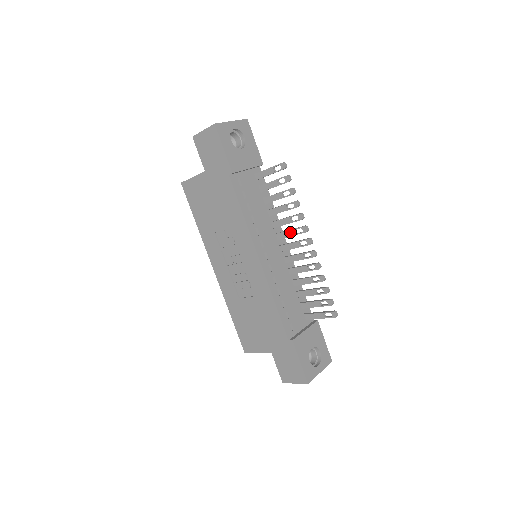
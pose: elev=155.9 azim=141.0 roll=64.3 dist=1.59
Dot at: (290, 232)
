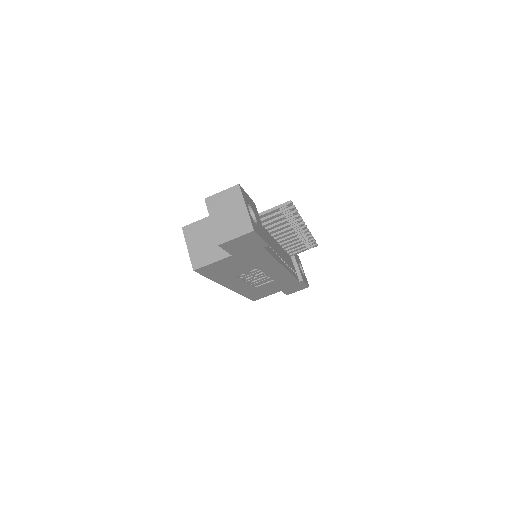
Dot at: (288, 231)
